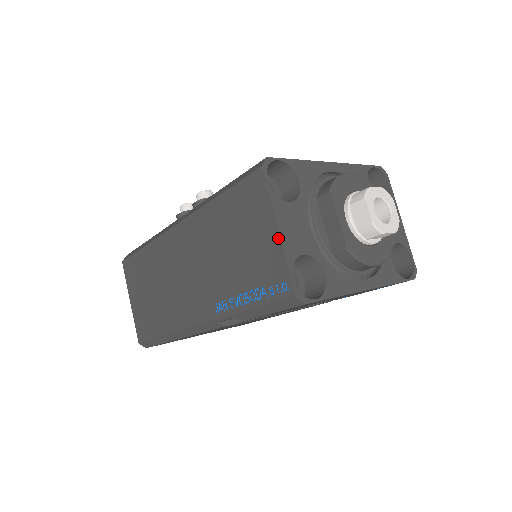
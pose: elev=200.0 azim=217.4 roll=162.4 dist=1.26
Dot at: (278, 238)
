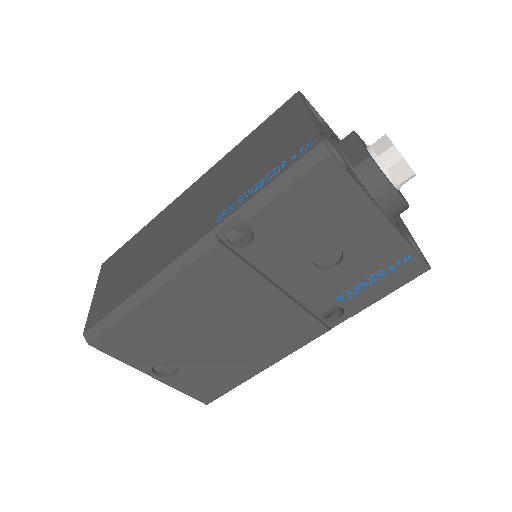
Dot at: (308, 118)
